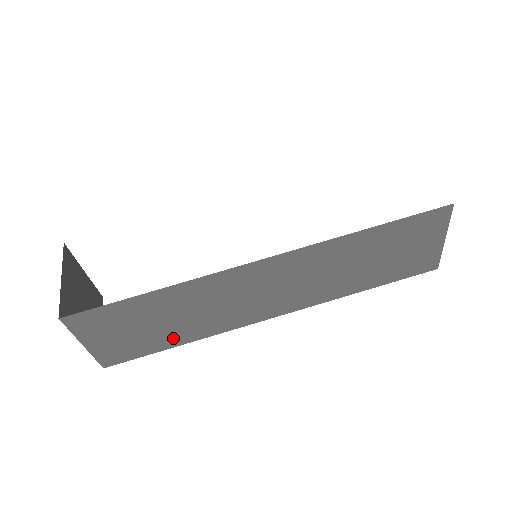
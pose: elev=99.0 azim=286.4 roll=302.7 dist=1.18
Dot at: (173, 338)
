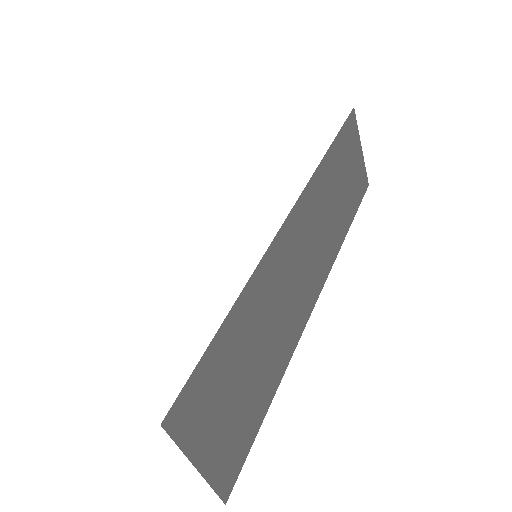
Dot at: (266, 385)
